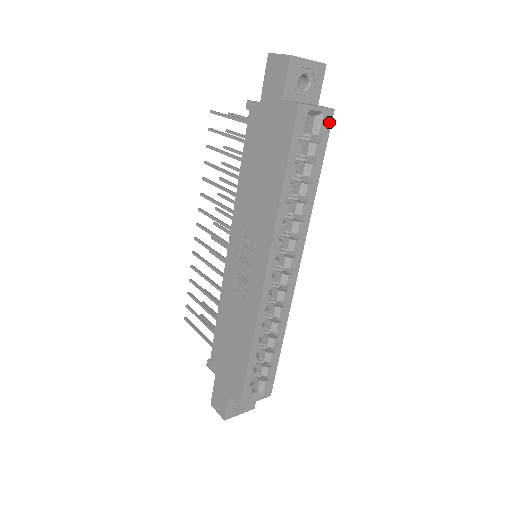
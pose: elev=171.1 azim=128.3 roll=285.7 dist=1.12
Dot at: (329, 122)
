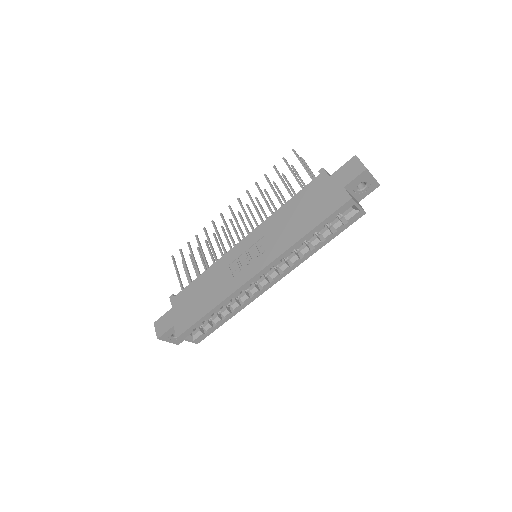
Dot at: (358, 217)
